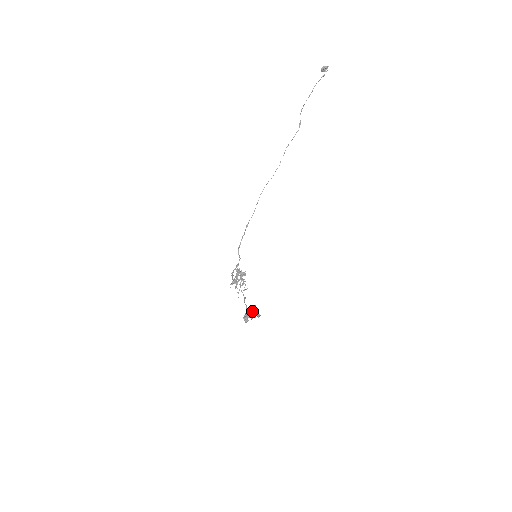
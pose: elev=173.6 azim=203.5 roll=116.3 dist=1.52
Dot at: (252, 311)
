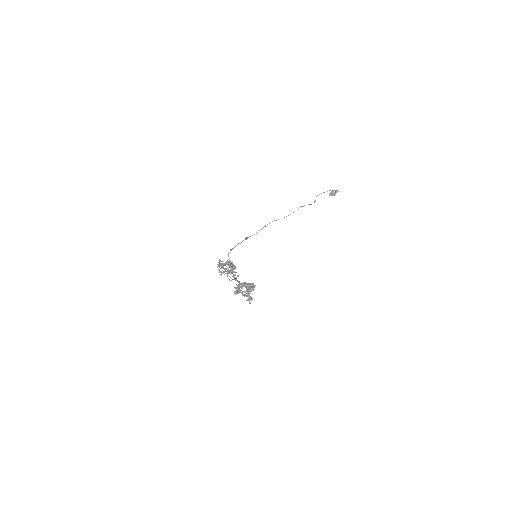
Dot at: (250, 283)
